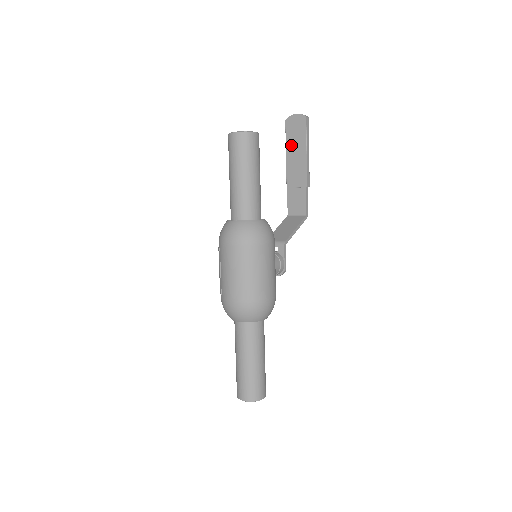
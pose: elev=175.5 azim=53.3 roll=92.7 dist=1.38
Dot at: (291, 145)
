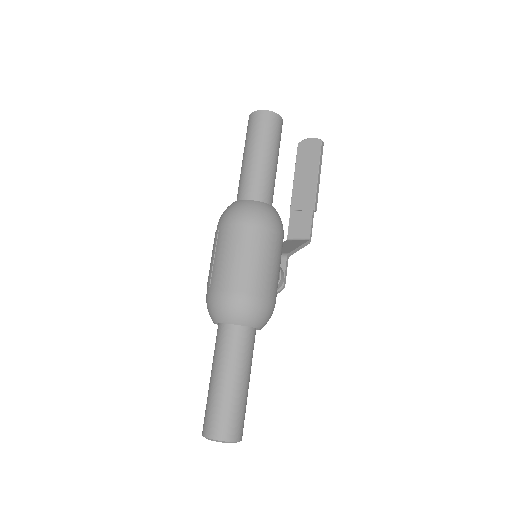
Dot at: (301, 167)
